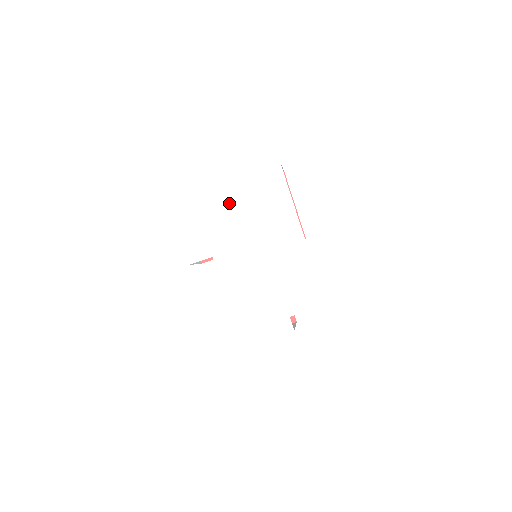
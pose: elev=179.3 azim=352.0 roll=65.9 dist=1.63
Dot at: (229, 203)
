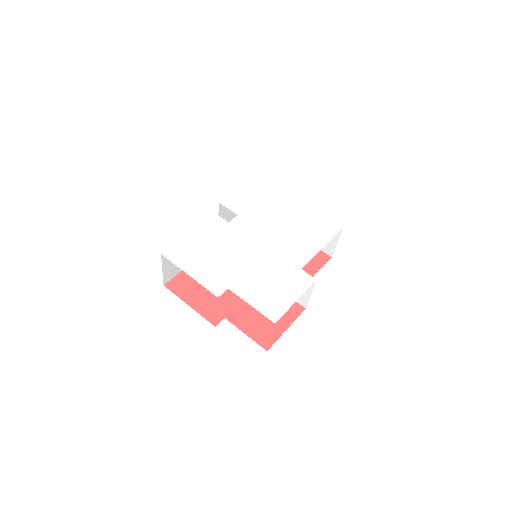
Dot at: (287, 209)
